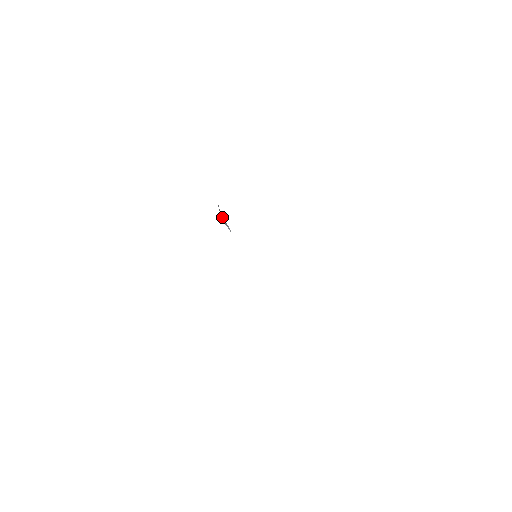
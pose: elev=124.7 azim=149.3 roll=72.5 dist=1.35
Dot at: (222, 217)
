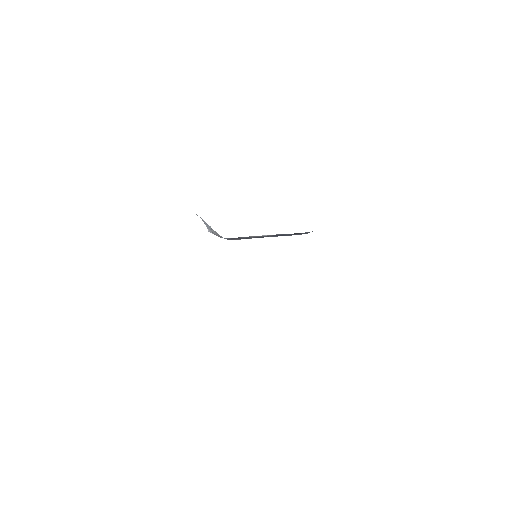
Dot at: occluded
